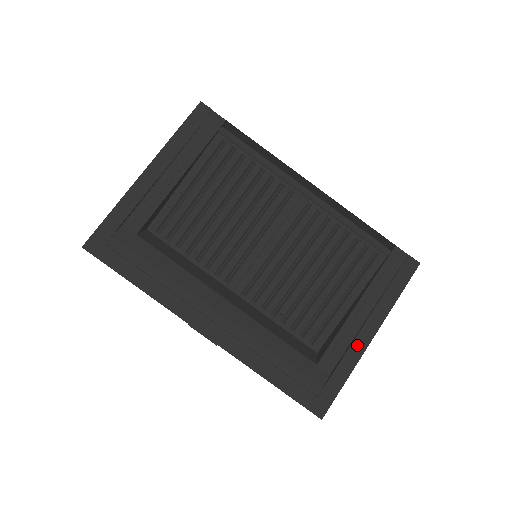
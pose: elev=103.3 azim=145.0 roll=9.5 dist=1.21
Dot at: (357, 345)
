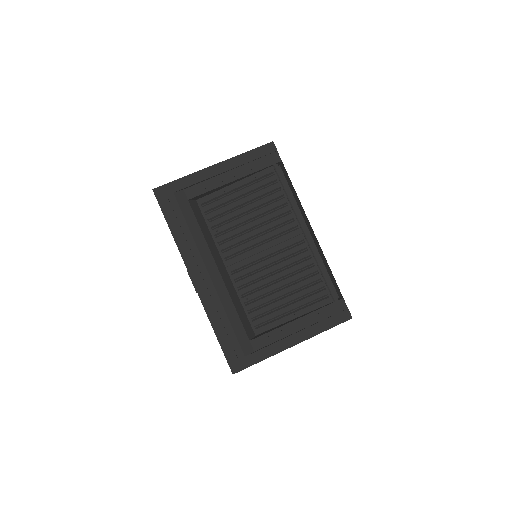
Dot at: (281, 344)
